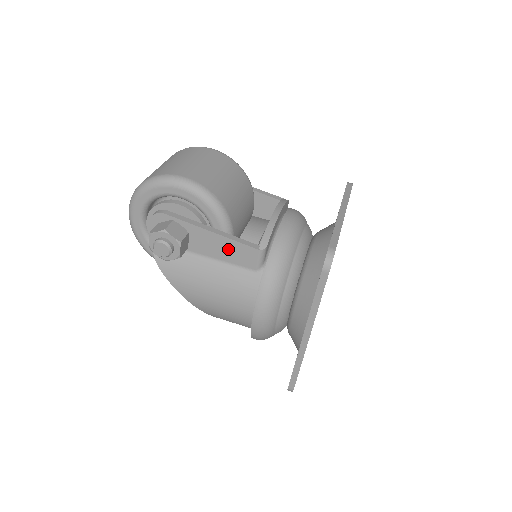
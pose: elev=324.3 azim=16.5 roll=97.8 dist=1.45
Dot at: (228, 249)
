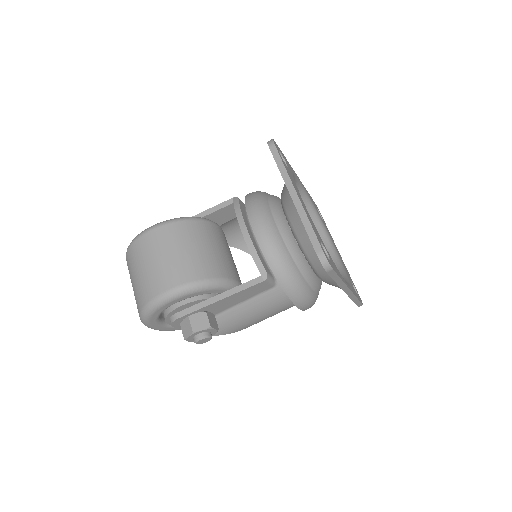
Dot at: (242, 295)
